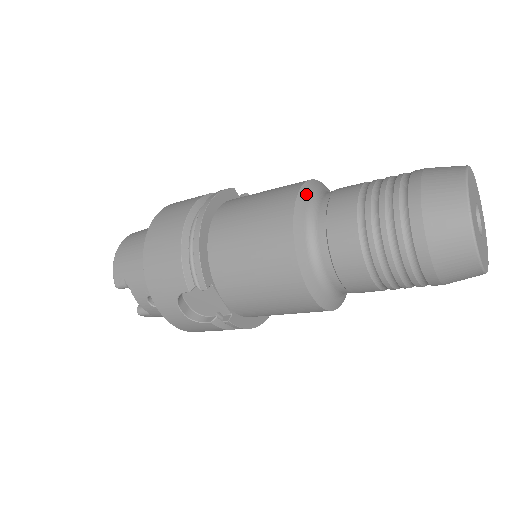
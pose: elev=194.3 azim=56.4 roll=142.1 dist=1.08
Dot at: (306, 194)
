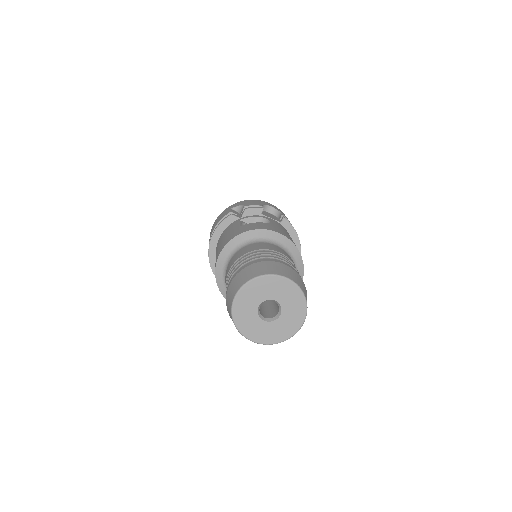
Dot at: (223, 258)
